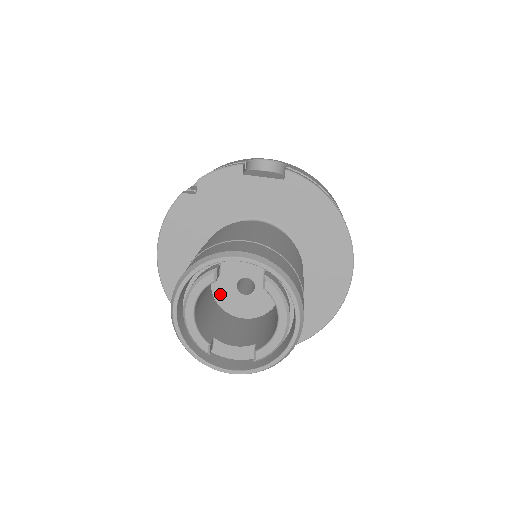
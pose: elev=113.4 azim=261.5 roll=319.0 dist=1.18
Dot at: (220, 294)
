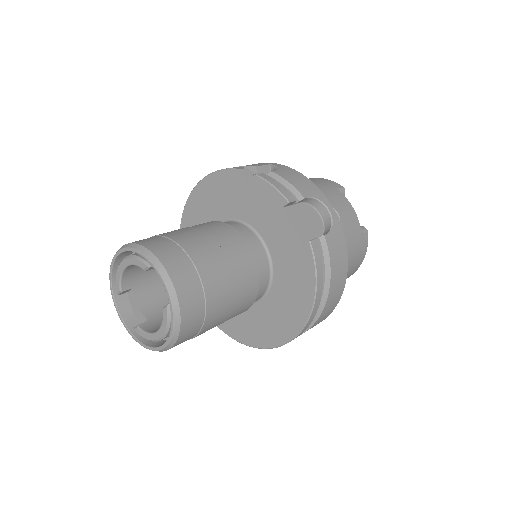
Dot at: occluded
